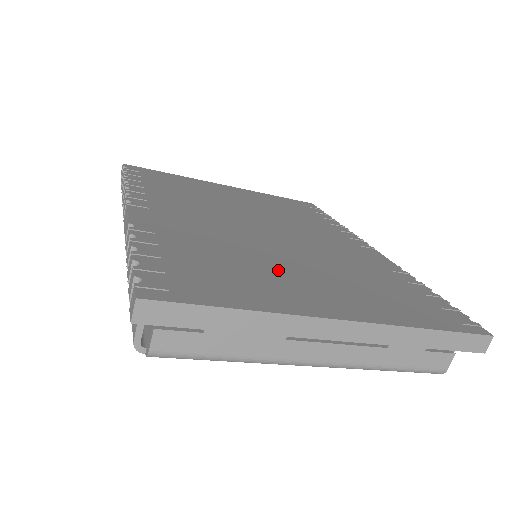
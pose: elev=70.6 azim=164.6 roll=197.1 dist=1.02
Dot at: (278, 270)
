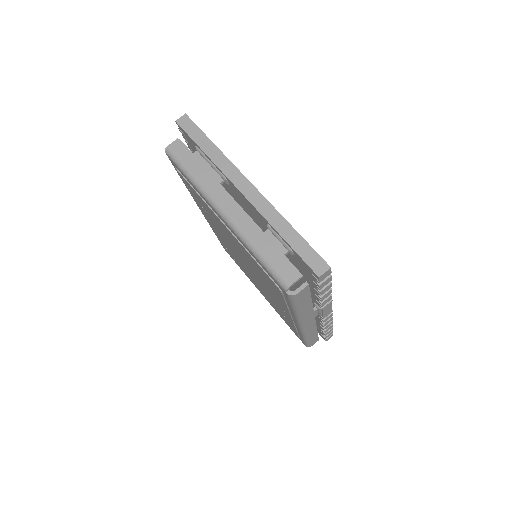
Dot at: occluded
